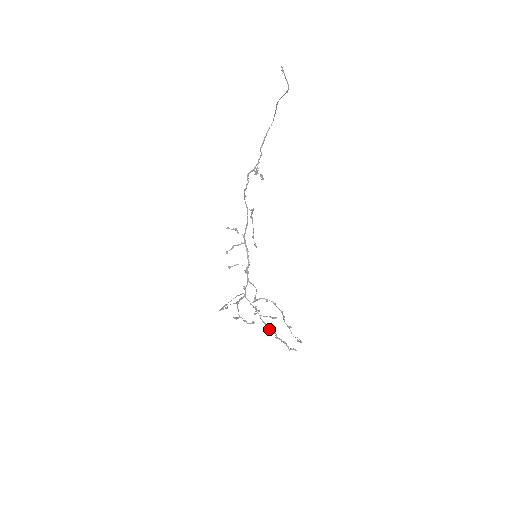
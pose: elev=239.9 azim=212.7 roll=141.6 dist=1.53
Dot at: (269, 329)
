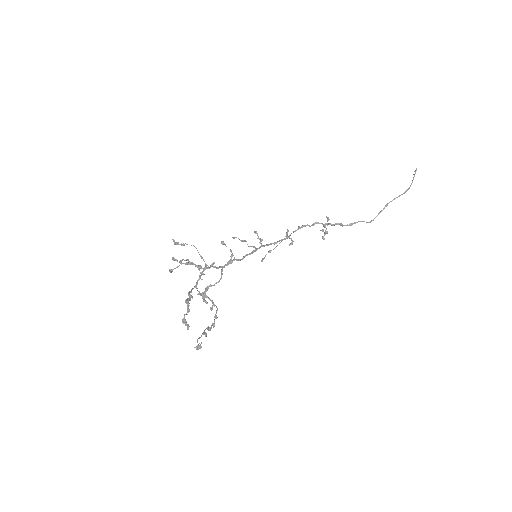
Dot at: (190, 292)
